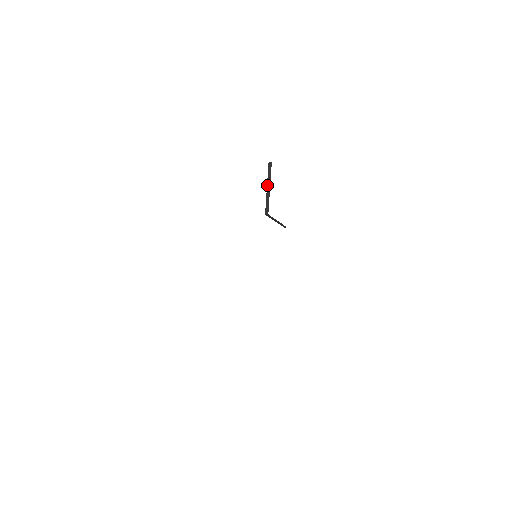
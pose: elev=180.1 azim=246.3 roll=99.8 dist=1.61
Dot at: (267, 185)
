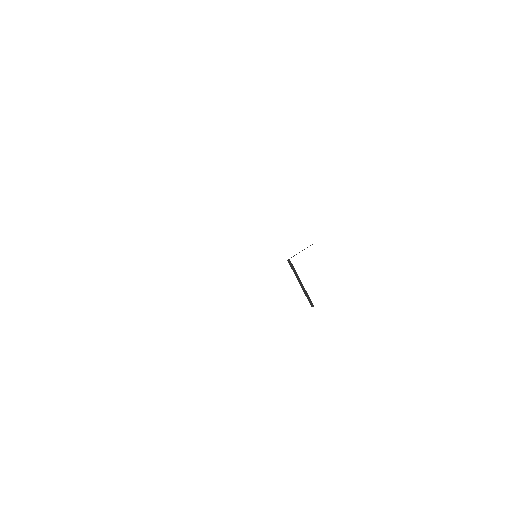
Dot at: occluded
